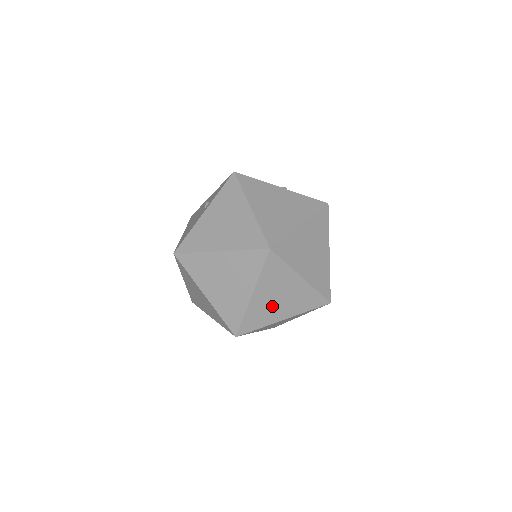
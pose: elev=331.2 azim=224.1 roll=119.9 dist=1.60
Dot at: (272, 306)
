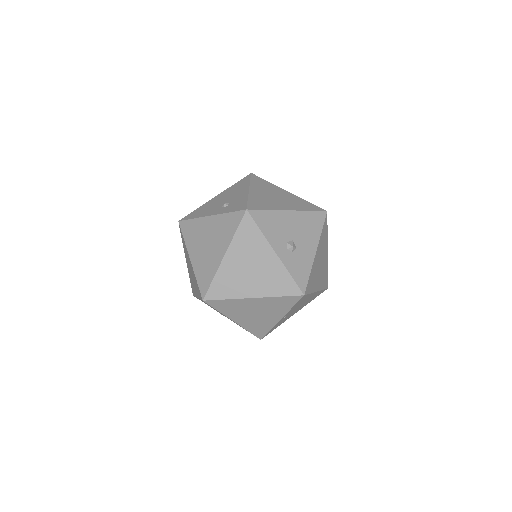
Dot at: occluded
